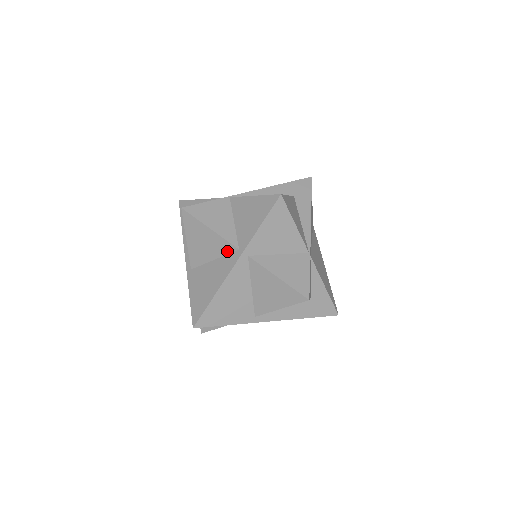
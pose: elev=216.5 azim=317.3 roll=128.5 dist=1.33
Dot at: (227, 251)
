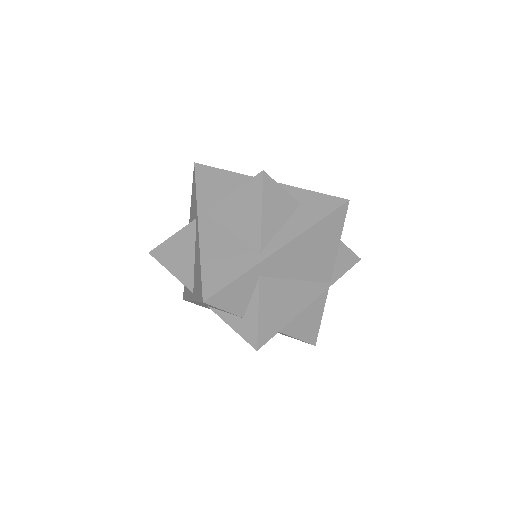
Dot at: (193, 233)
